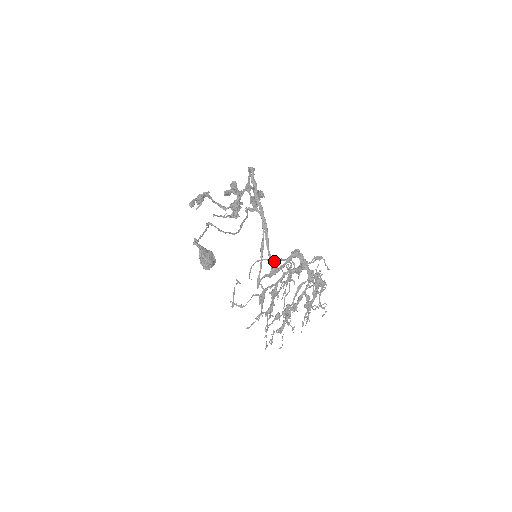
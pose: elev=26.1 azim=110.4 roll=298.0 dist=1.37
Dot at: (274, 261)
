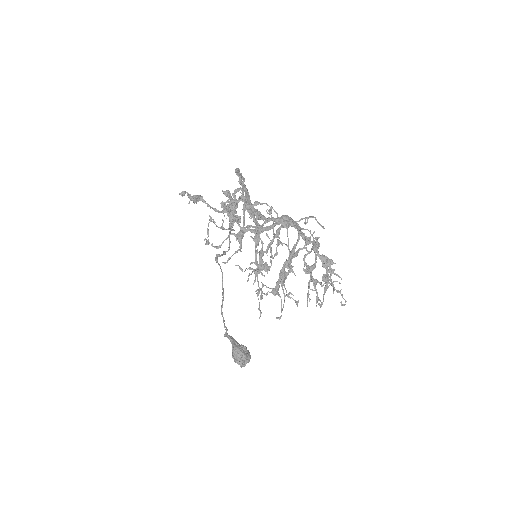
Dot at: (251, 205)
